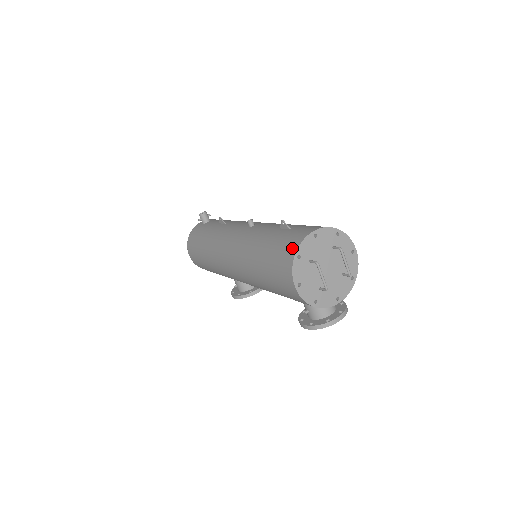
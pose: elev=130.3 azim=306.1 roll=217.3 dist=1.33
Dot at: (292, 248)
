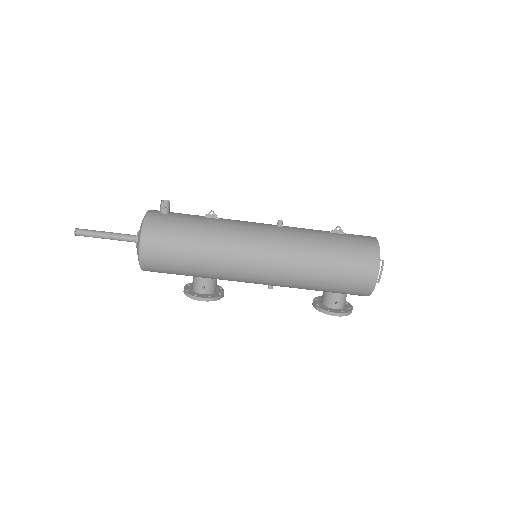
Dot at: (373, 248)
